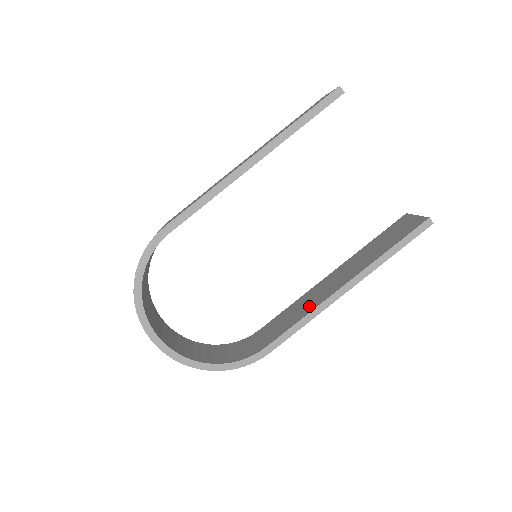
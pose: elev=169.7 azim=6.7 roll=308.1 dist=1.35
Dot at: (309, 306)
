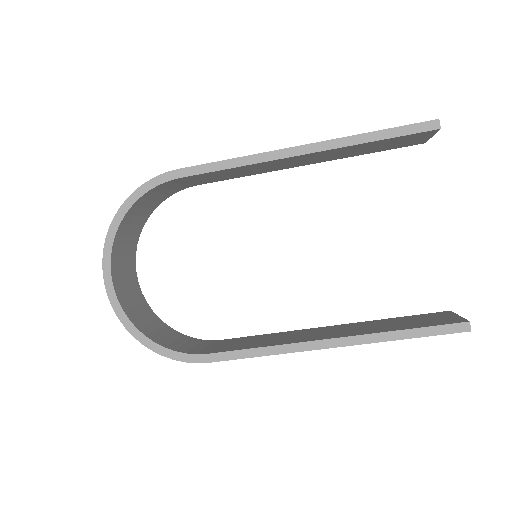
Dot at: (280, 341)
